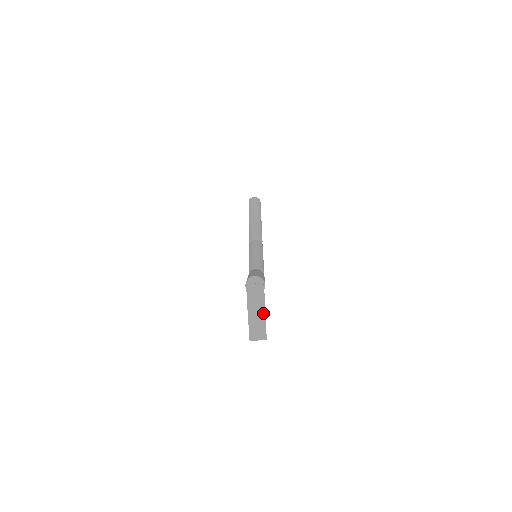
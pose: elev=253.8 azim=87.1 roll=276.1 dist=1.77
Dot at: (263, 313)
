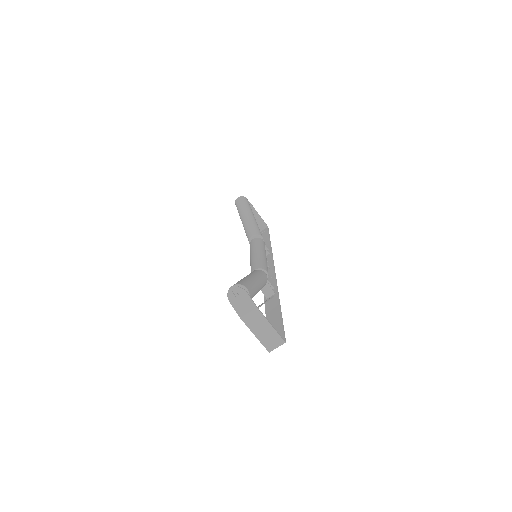
Dot at: (262, 318)
